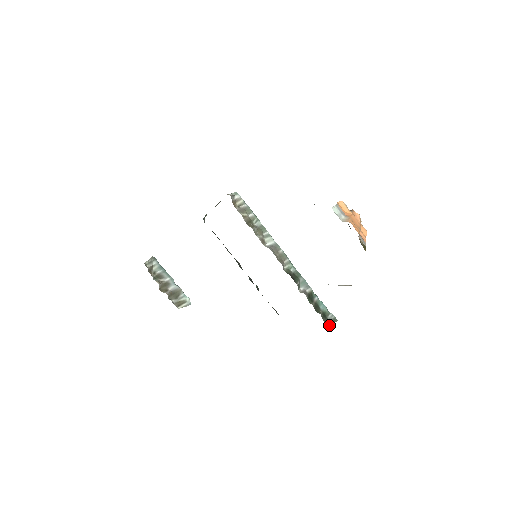
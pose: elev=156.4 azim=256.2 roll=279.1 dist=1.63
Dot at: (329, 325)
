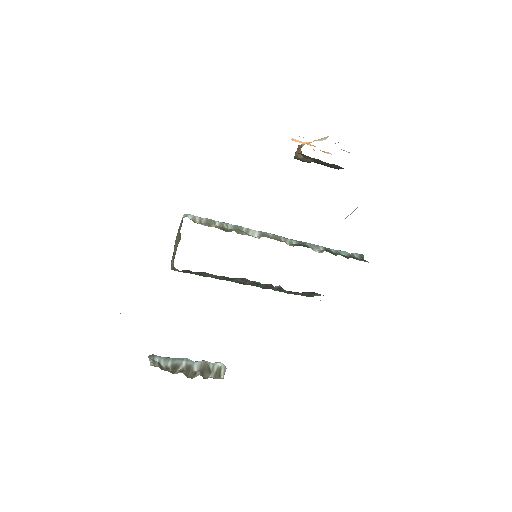
Dot at: (365, 261)
